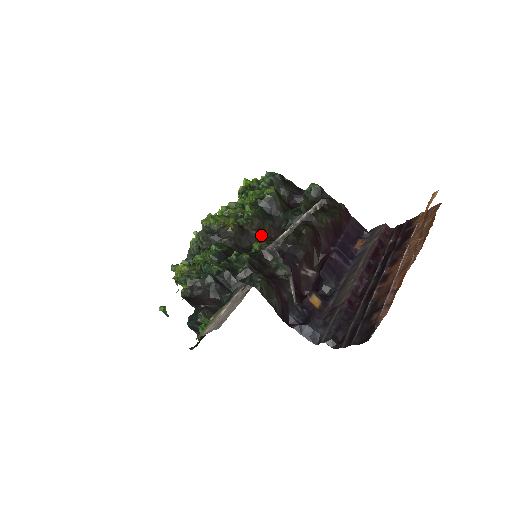
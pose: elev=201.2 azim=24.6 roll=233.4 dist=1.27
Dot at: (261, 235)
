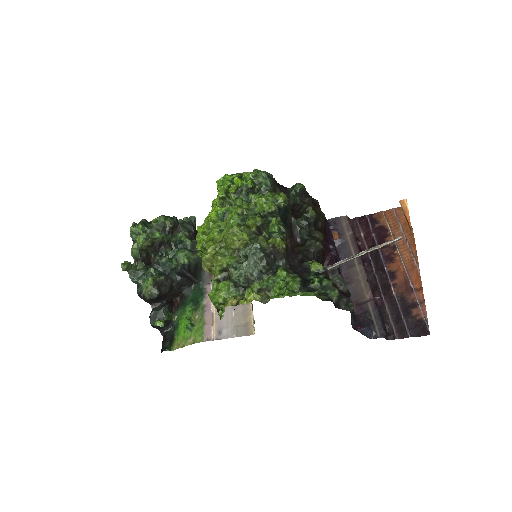
Dot at: (291, 246)
